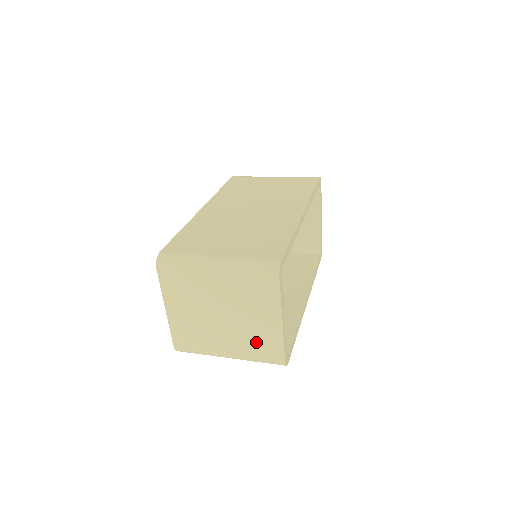
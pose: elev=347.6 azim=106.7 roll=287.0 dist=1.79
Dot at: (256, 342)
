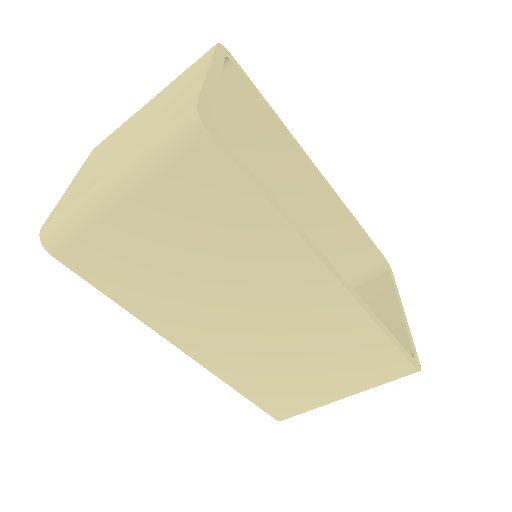
Dot at: (162, 120)
